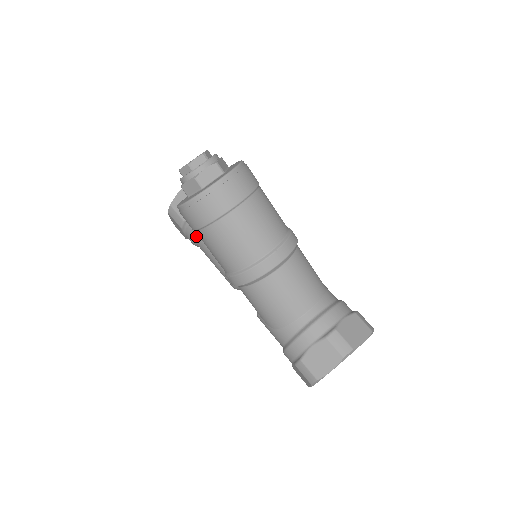
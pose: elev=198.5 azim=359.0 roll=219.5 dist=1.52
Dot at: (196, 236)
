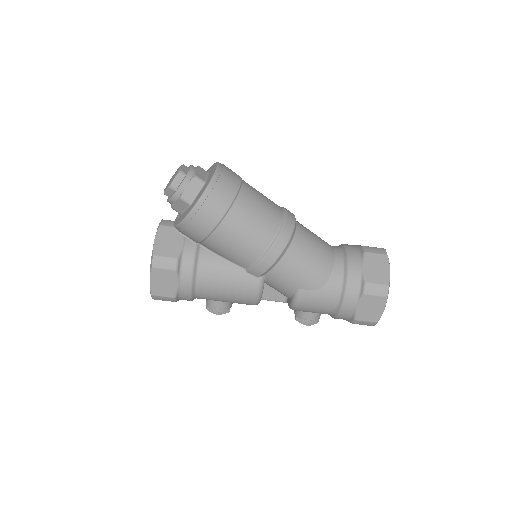
Dot at: (196, 269)
